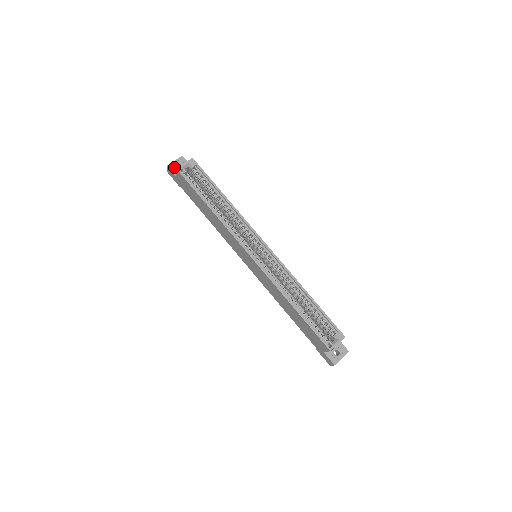
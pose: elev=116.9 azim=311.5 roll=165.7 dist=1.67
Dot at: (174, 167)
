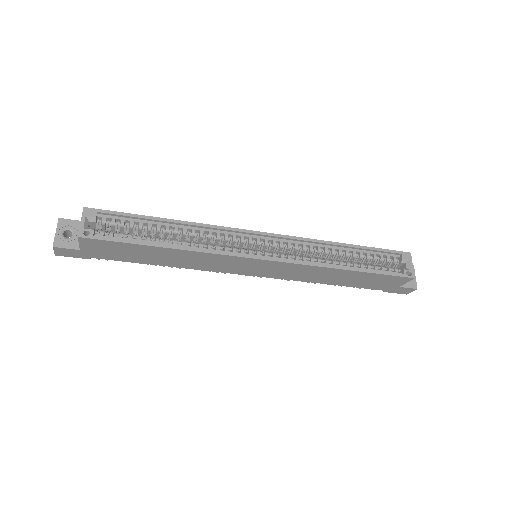
Dot at: (63, 240)
